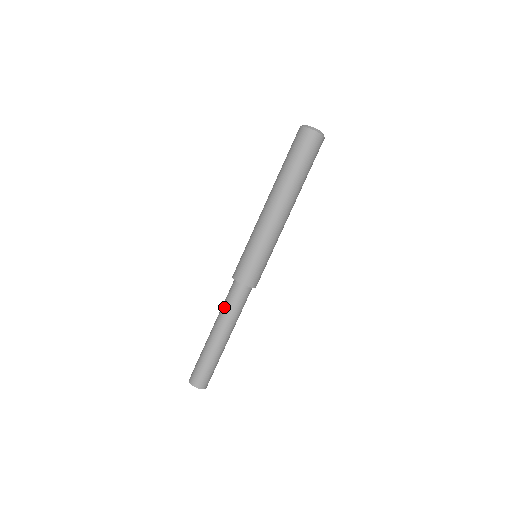
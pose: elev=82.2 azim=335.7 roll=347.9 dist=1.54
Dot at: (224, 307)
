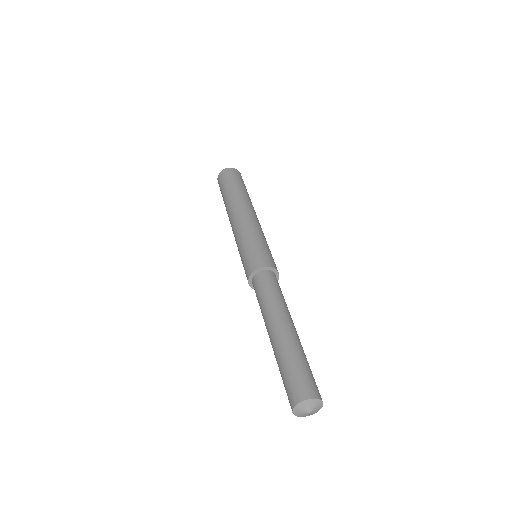
Dot at: (270, 297)
